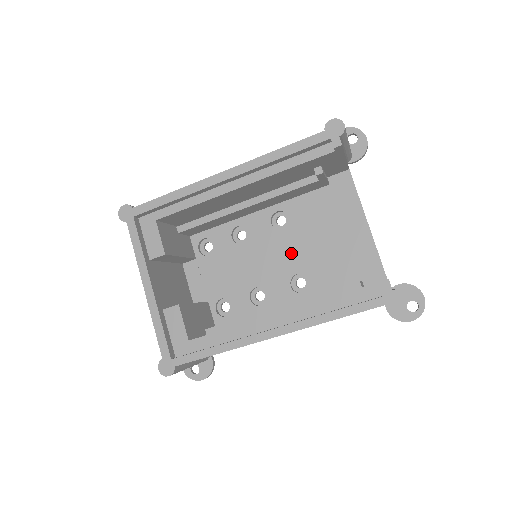
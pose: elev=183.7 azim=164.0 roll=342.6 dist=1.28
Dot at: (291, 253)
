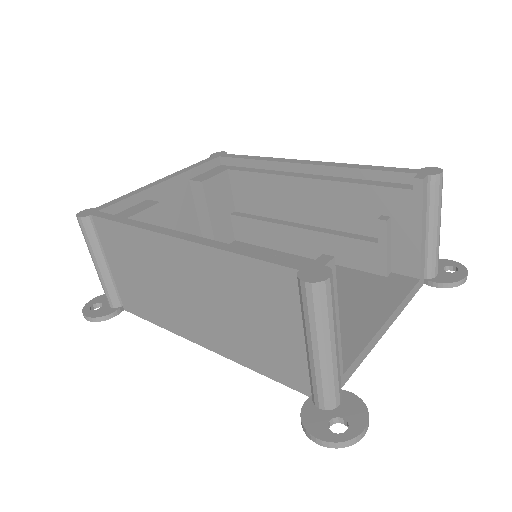
Dot at: occluded
